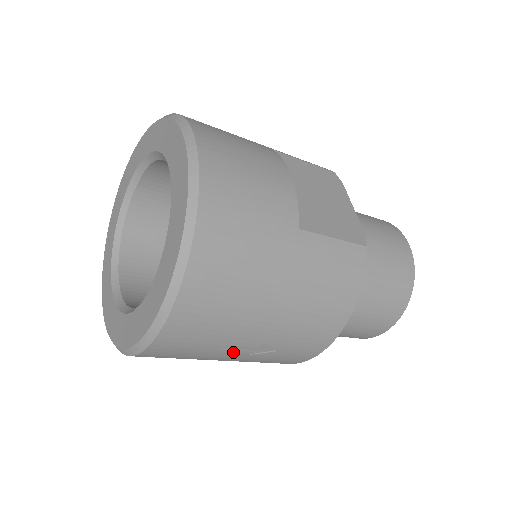
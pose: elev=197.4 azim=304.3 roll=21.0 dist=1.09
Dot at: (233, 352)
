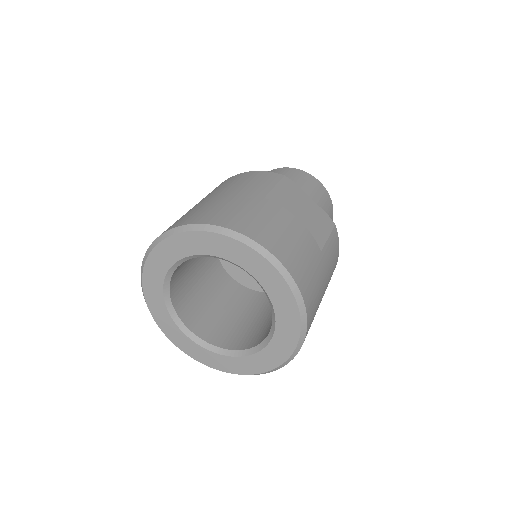
Dot at: occluded
